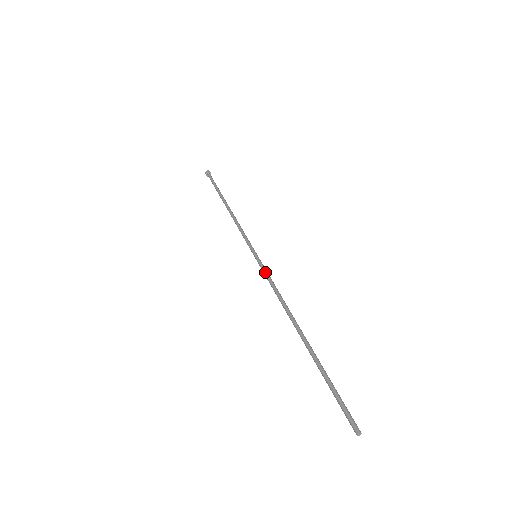
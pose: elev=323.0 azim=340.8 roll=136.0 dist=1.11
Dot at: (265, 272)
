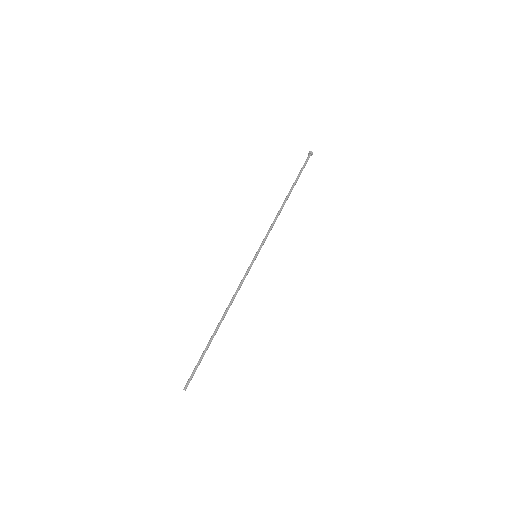
Dot at: (247, 273)
